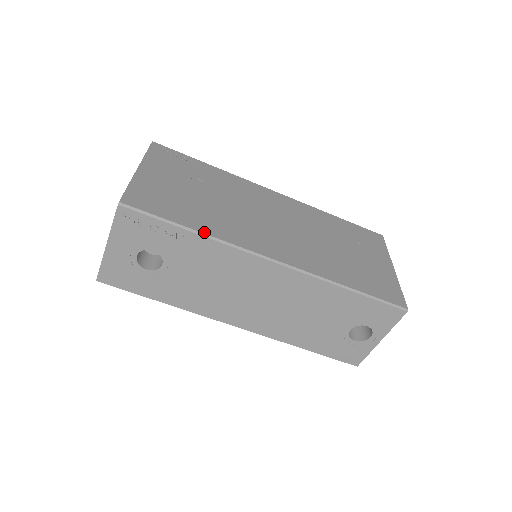
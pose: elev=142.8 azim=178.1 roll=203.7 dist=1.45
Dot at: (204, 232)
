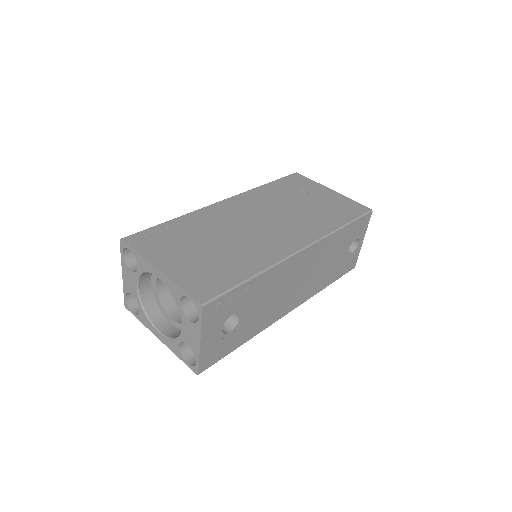
Dot at: (258, 271)
